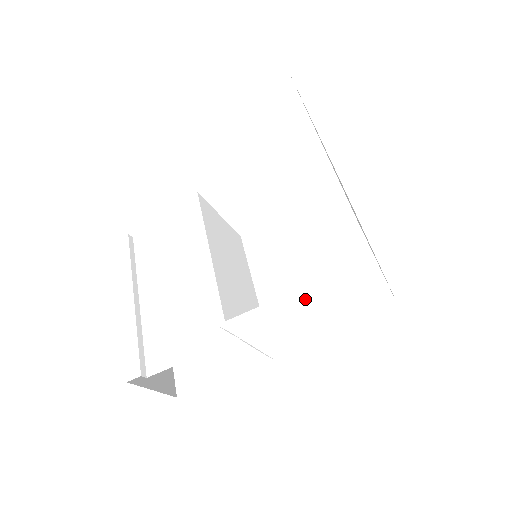
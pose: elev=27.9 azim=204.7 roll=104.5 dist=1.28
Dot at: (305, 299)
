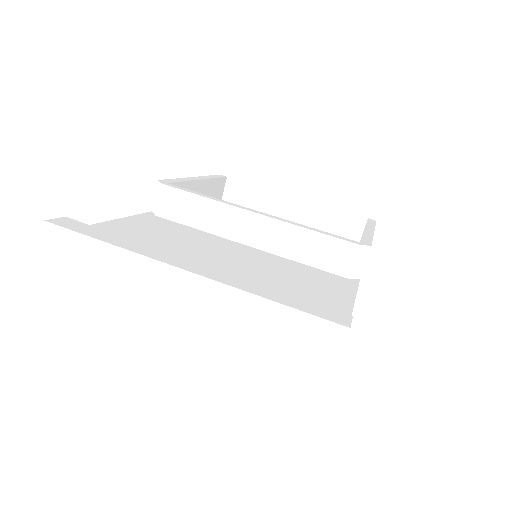
Dot at: occluded
